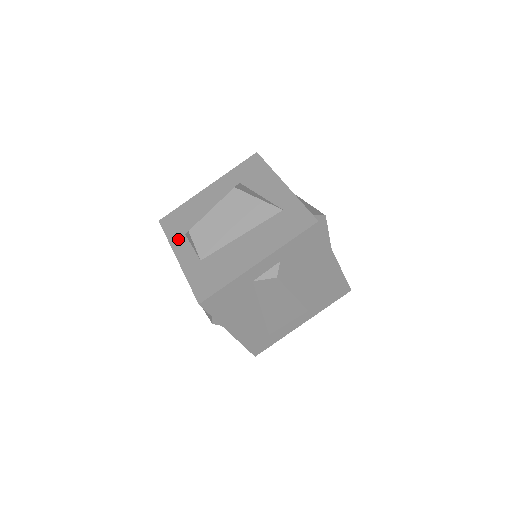
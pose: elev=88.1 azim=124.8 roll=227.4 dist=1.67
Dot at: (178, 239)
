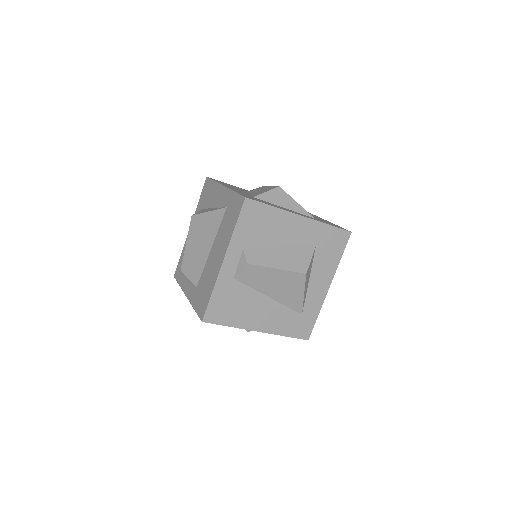
Dot at: (184, 281)
